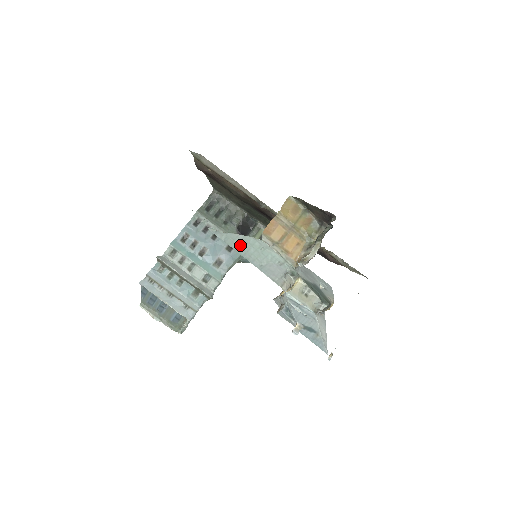
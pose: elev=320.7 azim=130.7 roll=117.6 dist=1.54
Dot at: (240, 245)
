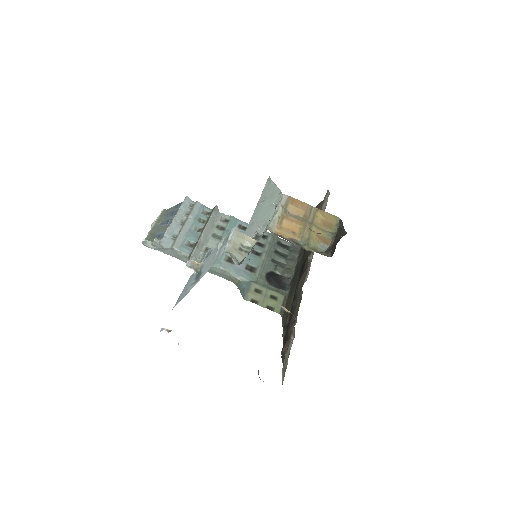
Dot at: (266, 198)
